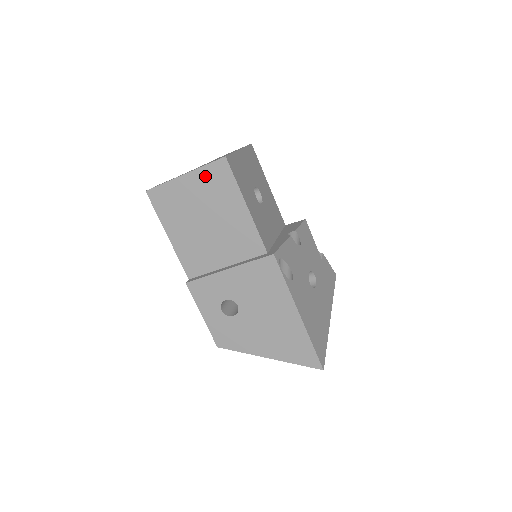
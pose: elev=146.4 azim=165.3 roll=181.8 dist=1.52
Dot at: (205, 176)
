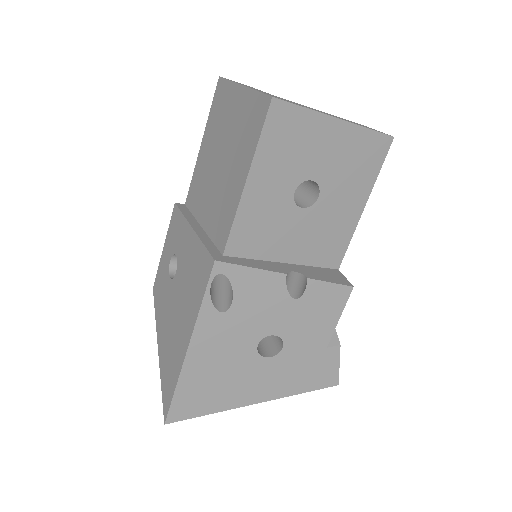
Dot at: (249, 105)
